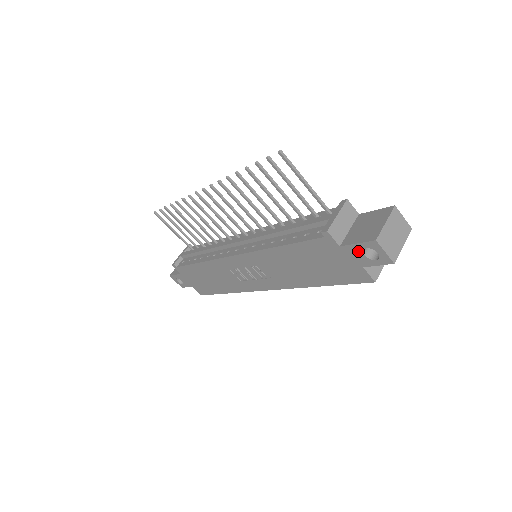
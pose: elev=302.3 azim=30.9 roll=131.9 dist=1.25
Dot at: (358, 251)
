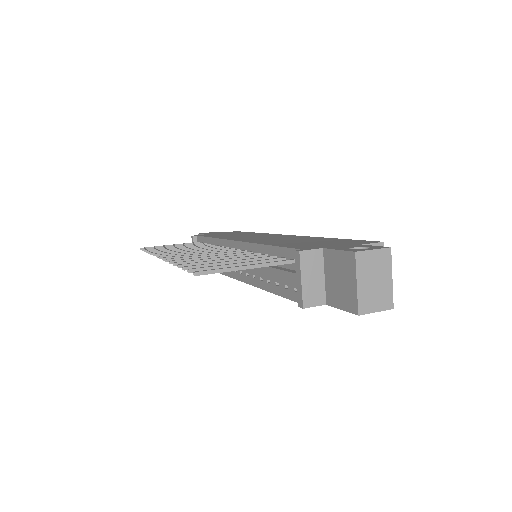
Dot at: occluded
